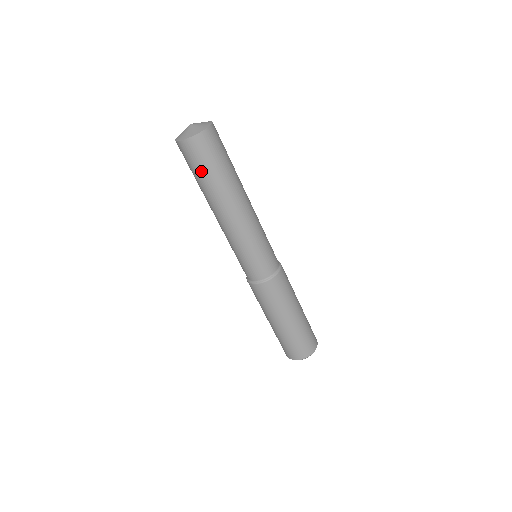
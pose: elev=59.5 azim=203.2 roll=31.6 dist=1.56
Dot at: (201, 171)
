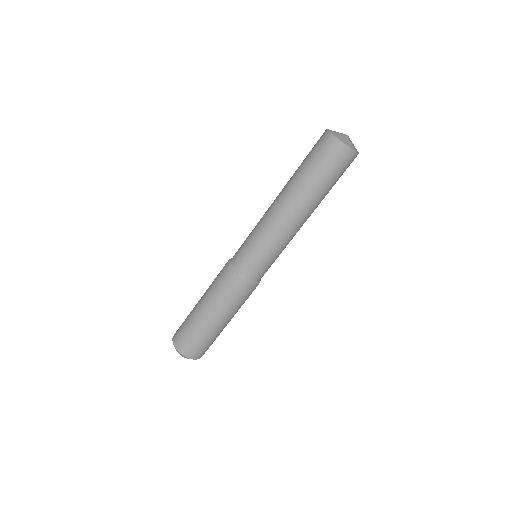
Dot at: (310, 162)
